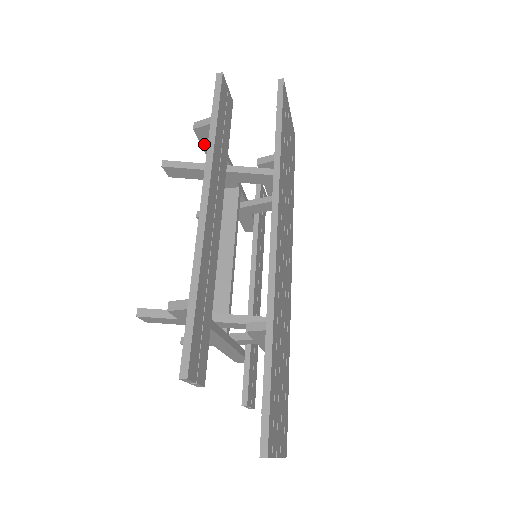
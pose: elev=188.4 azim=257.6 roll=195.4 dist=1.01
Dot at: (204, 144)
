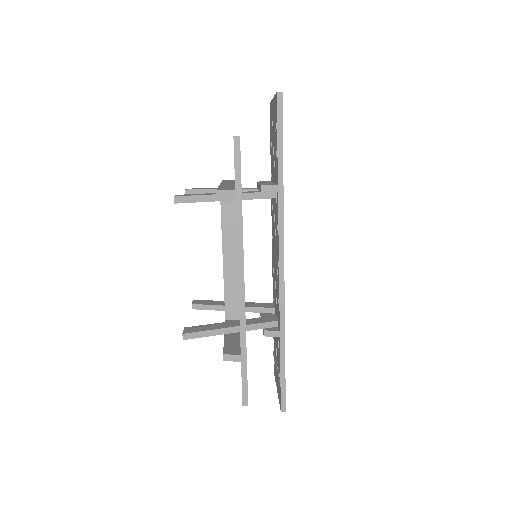
Dot at: occluded
